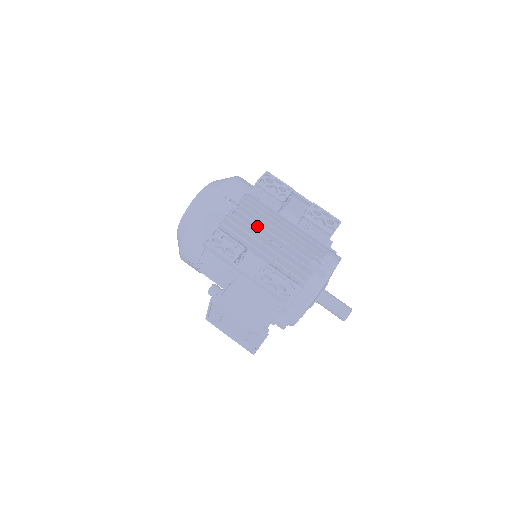
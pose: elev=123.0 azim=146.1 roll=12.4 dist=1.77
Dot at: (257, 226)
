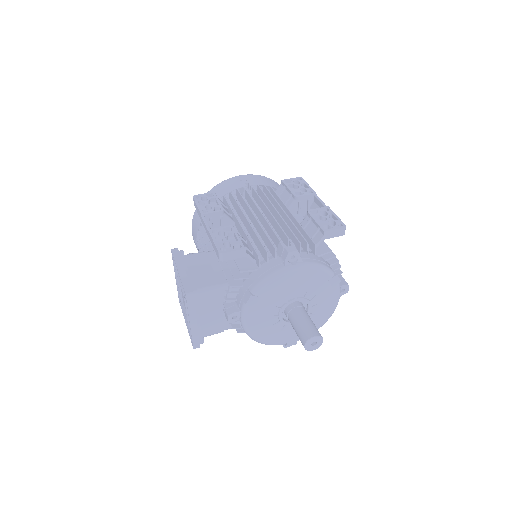
Dot at: (254, 206)
